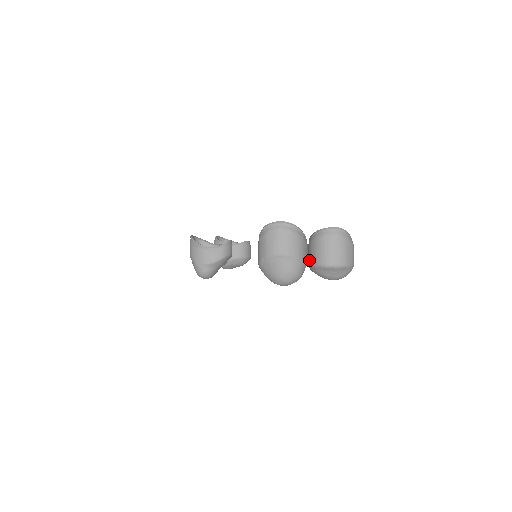
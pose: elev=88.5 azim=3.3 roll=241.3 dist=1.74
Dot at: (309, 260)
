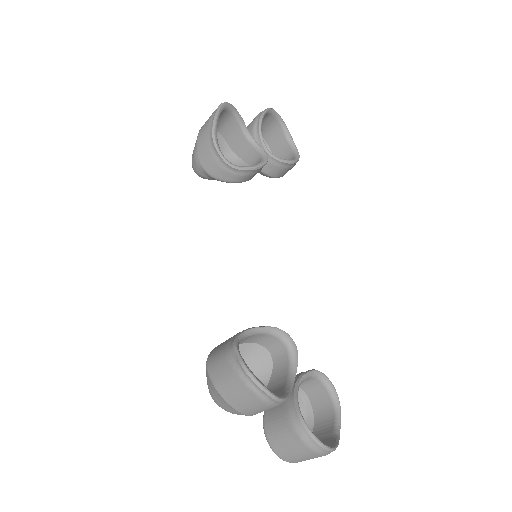
Dot at: (268, 410)
